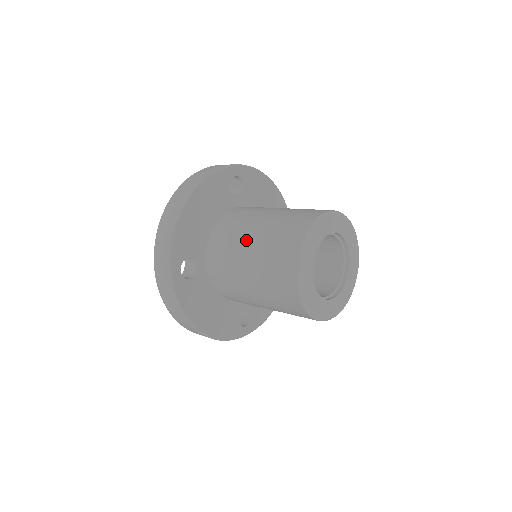
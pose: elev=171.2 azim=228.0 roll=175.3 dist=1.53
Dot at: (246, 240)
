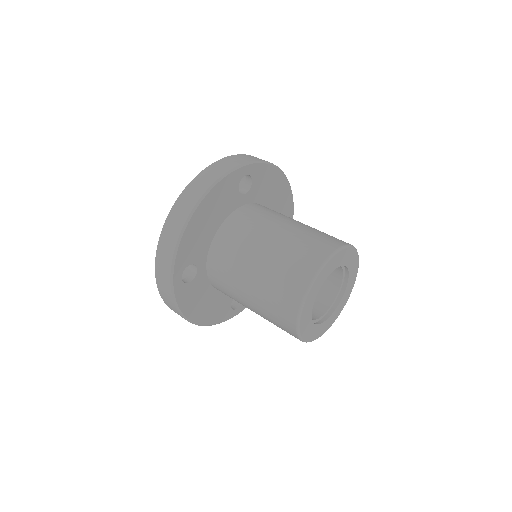
Dot at: (251, 260)
